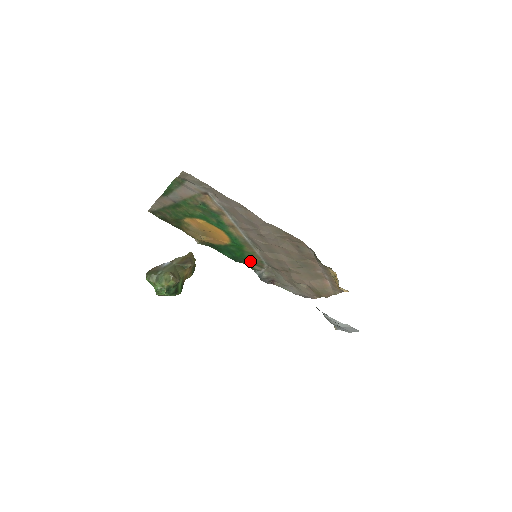
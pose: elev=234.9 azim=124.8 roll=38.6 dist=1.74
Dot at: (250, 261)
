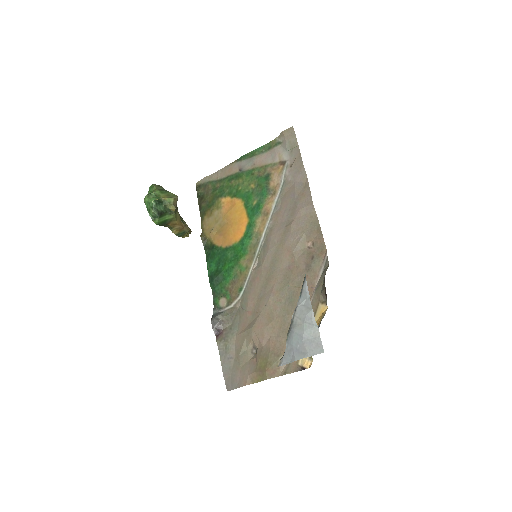
Dot at: (228, 285)
